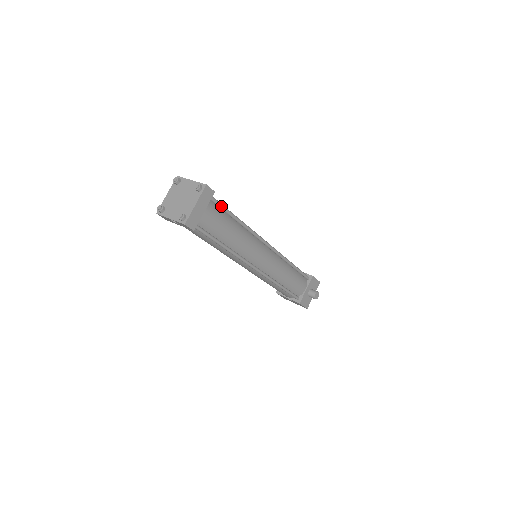
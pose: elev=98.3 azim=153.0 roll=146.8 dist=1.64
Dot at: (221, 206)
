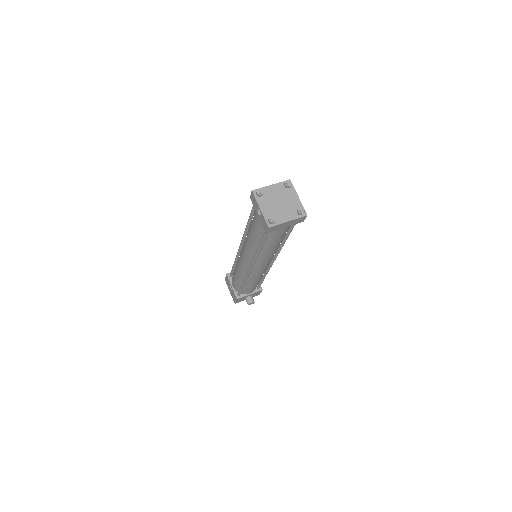
Dot at: (292, 228)
